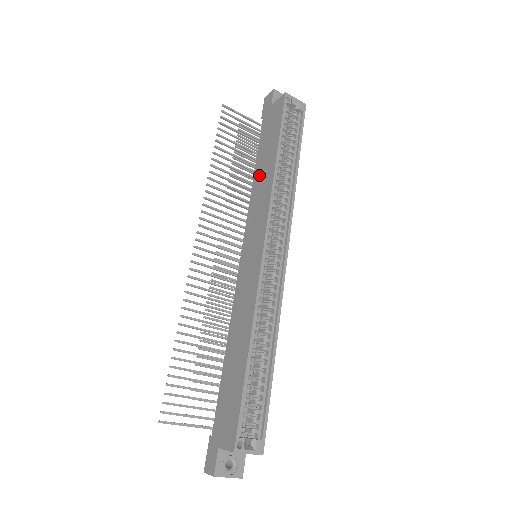
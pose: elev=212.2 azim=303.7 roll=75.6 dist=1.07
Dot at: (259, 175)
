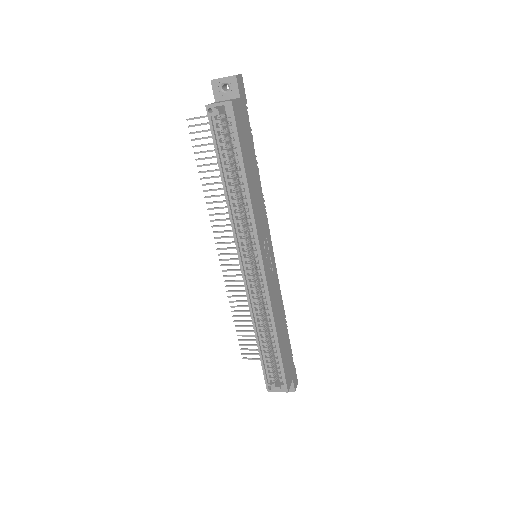
Dot at: occluded
